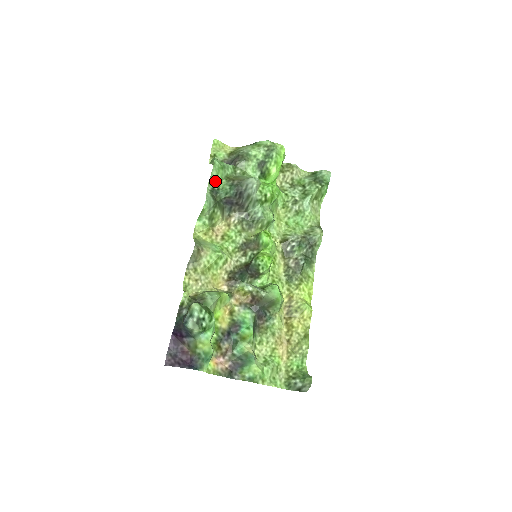
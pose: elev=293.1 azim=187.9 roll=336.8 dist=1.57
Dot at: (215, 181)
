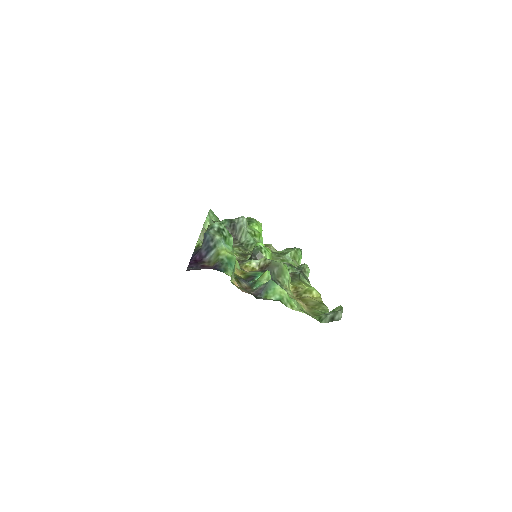
Dot at: (212, 218)
